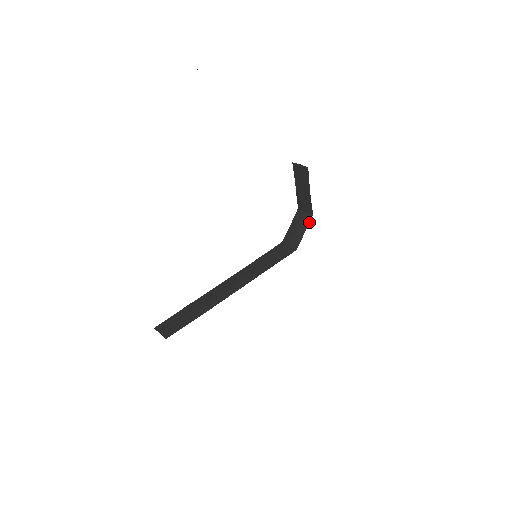
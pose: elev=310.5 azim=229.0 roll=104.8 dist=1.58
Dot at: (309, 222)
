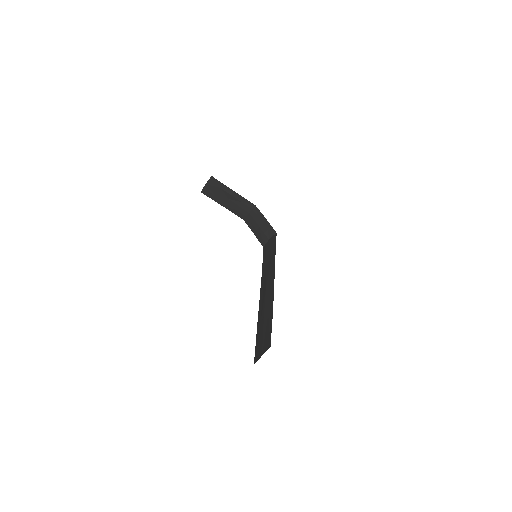
Dot at: (259, 211)
